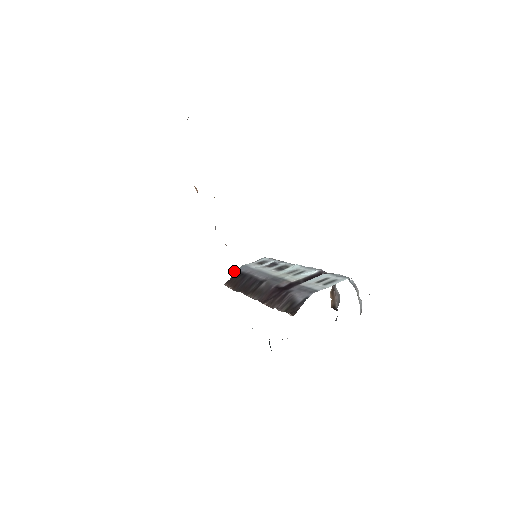
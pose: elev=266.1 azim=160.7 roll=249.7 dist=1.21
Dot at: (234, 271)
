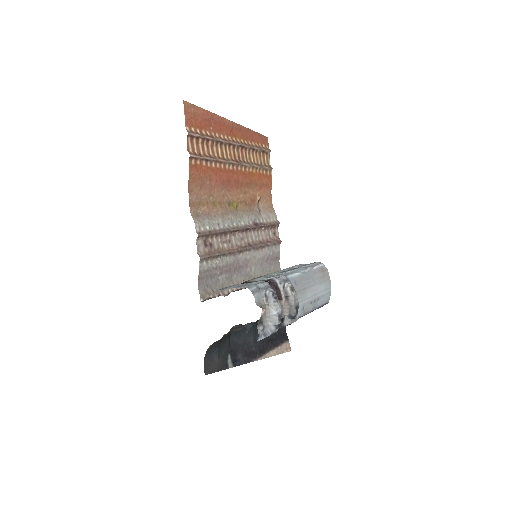
Dot at: occluded
